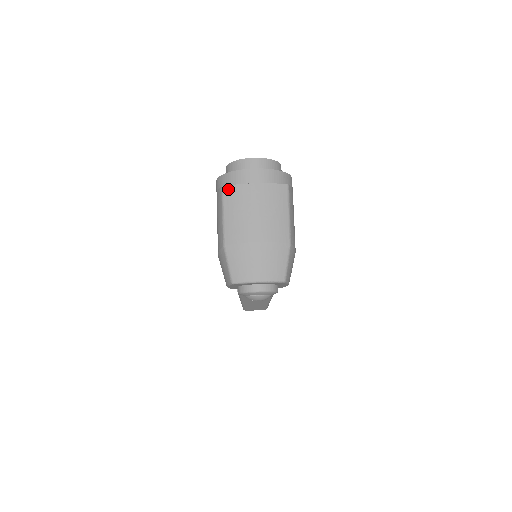
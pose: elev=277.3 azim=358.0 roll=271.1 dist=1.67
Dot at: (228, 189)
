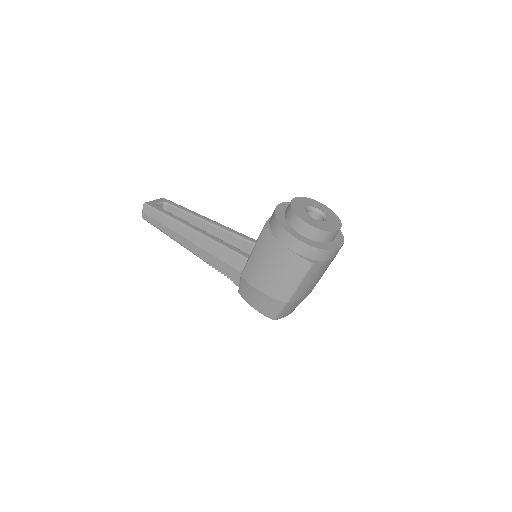
Dot at: (316, 266)
